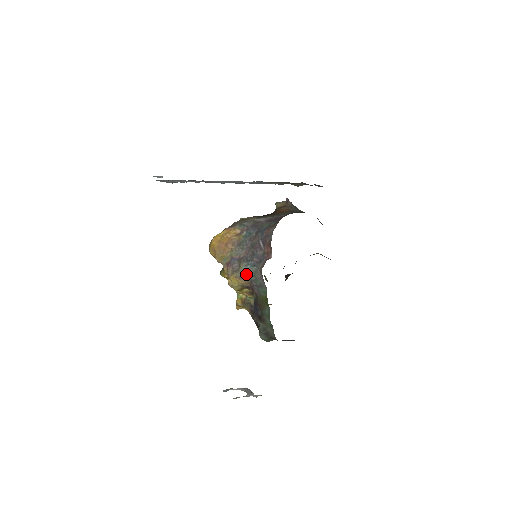
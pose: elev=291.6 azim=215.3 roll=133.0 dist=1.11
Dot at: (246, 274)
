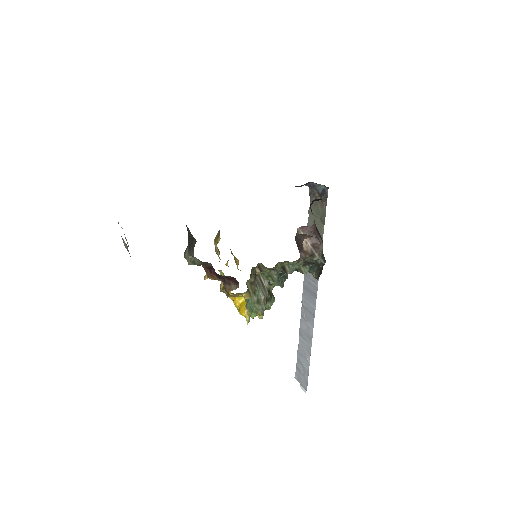
Dot at: occluded
